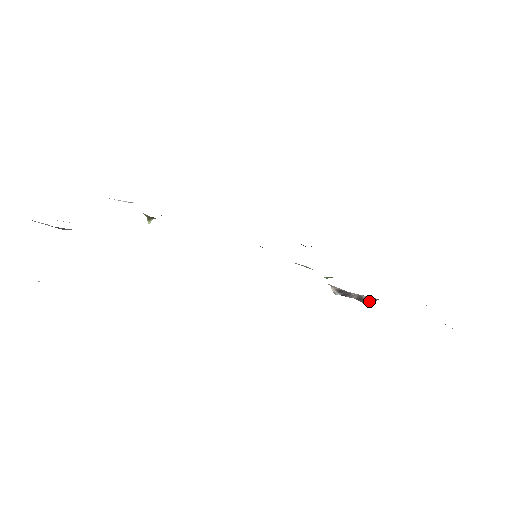
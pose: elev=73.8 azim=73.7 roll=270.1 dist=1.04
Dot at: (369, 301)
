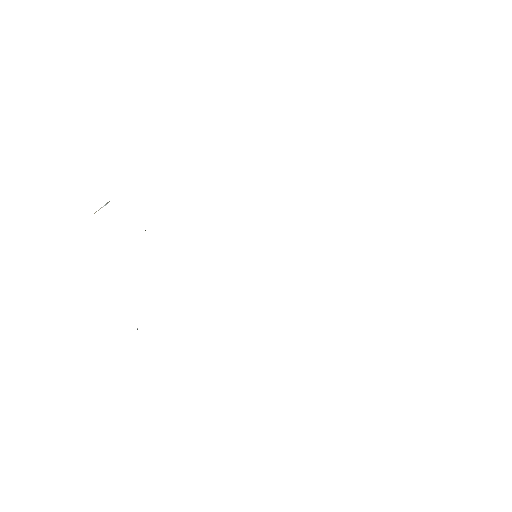
Dot at: occluded
